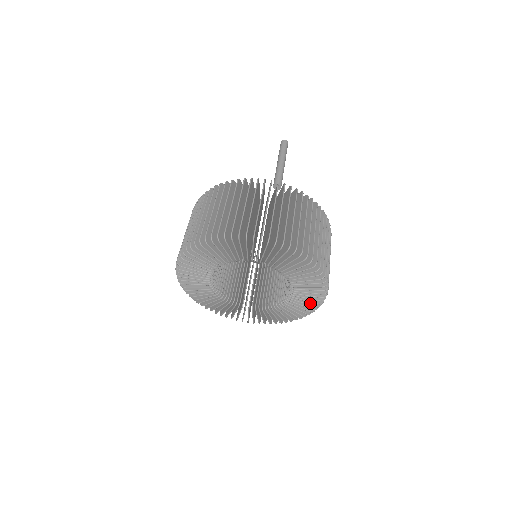
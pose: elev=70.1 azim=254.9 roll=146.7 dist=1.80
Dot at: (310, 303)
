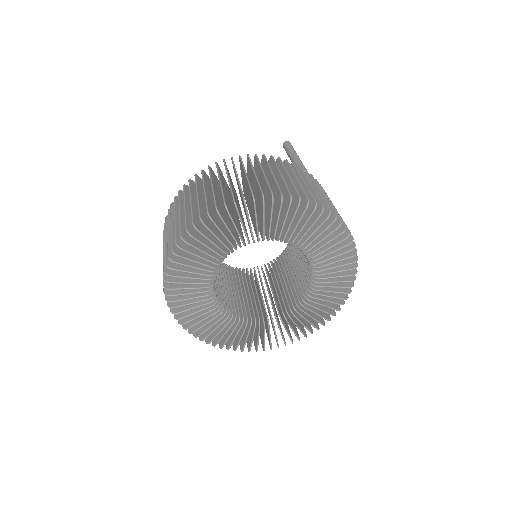
Dot at: (317, 319)
